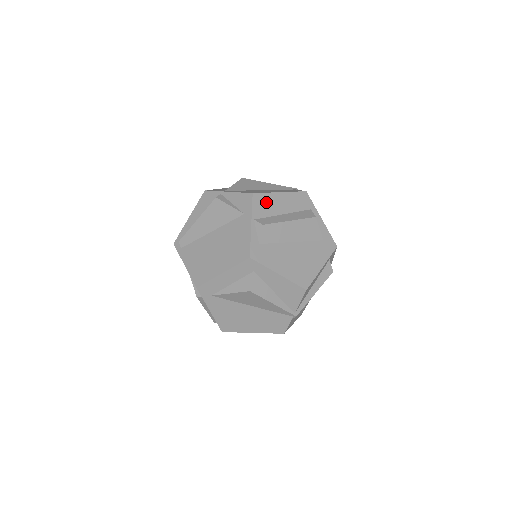
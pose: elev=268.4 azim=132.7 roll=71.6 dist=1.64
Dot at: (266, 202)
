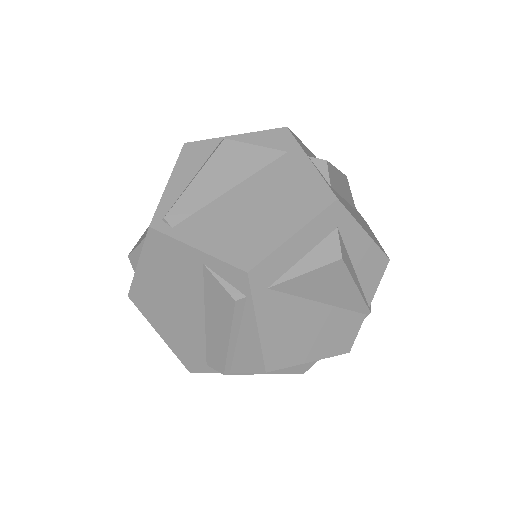
Dot at: (301, 144)
